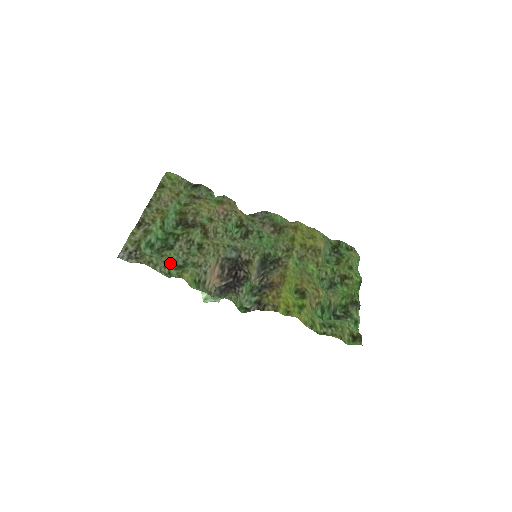
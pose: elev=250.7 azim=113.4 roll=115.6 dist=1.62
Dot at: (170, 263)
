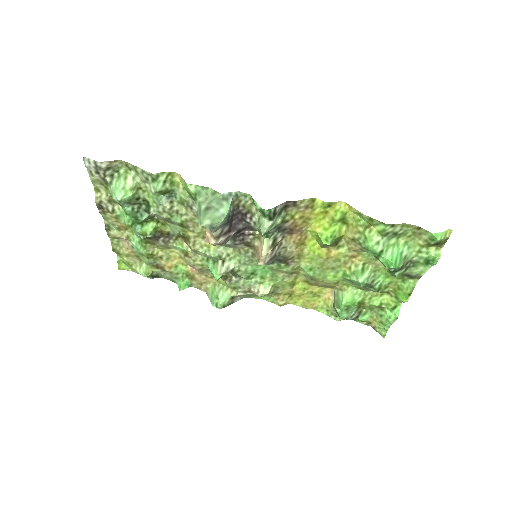
Dot at: (151, 190)
